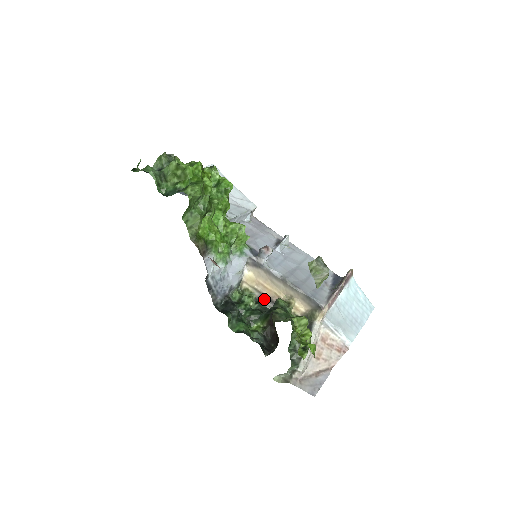
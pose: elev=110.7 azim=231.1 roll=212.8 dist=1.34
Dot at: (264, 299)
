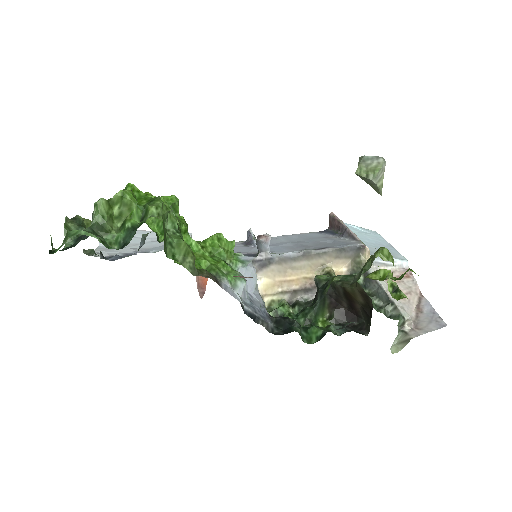
Dot at: (297, 296)
